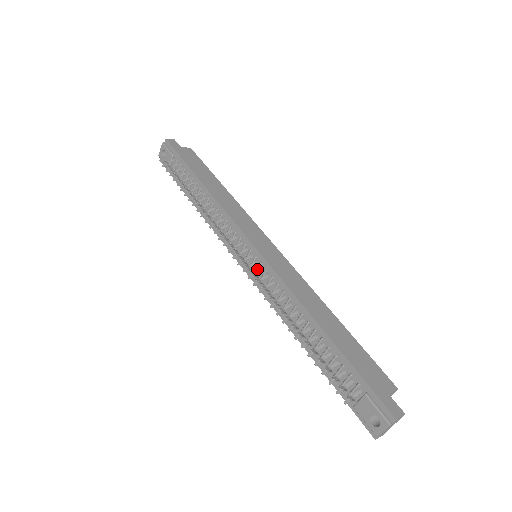
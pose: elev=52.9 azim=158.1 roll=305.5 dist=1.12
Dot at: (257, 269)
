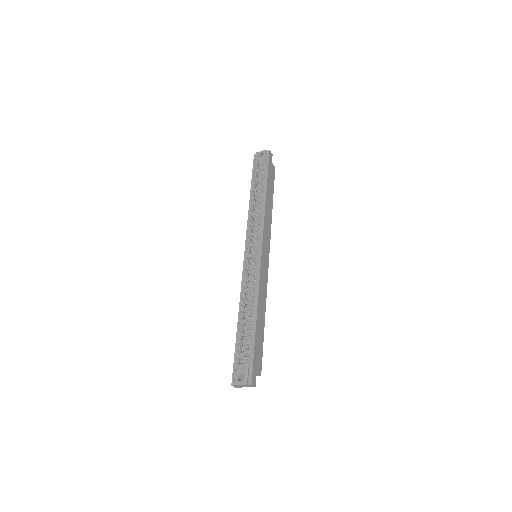
Dot at: (252, 263)
